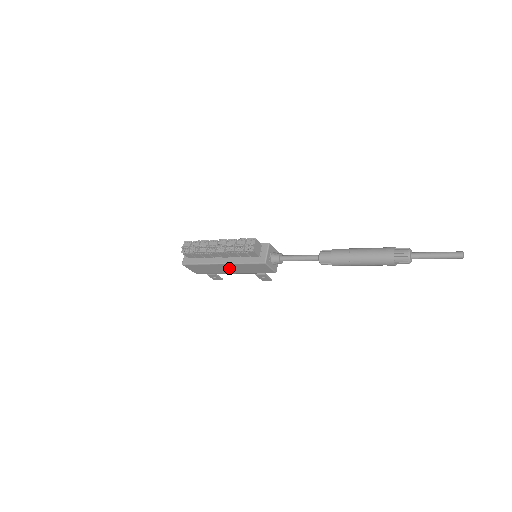
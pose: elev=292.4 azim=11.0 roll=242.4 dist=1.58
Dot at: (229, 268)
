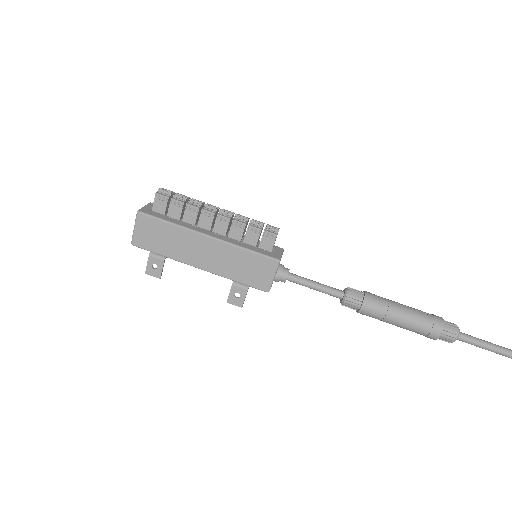
Dot at: (208, 251)
